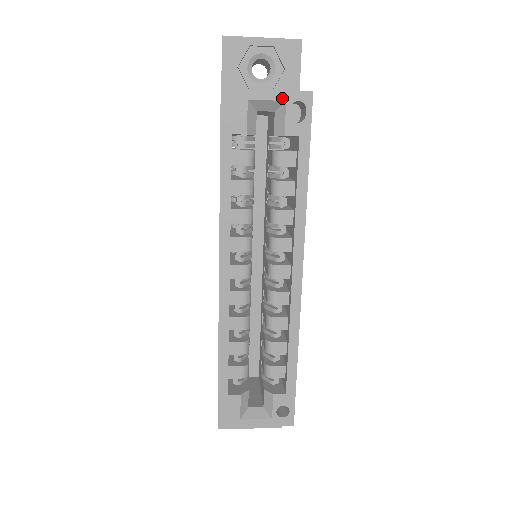
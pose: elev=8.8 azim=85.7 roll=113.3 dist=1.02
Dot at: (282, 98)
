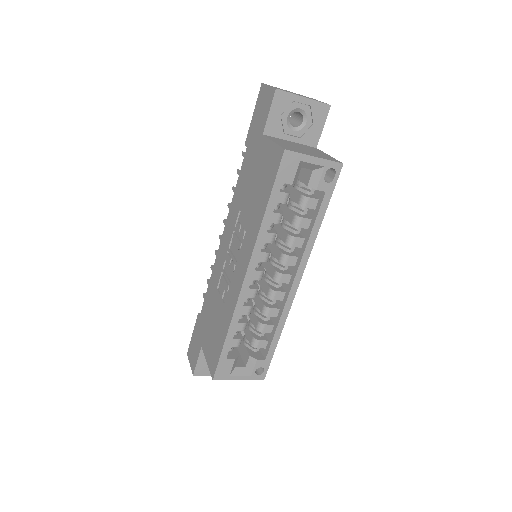
Dot at: (323, 164)
